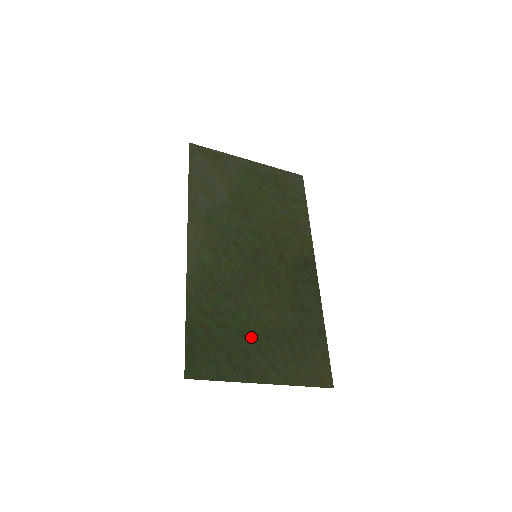
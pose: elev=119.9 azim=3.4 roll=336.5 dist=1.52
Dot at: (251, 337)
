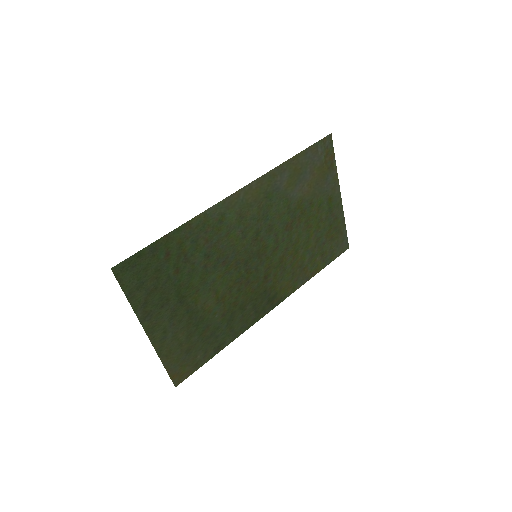
Dot at: (181, 298)
